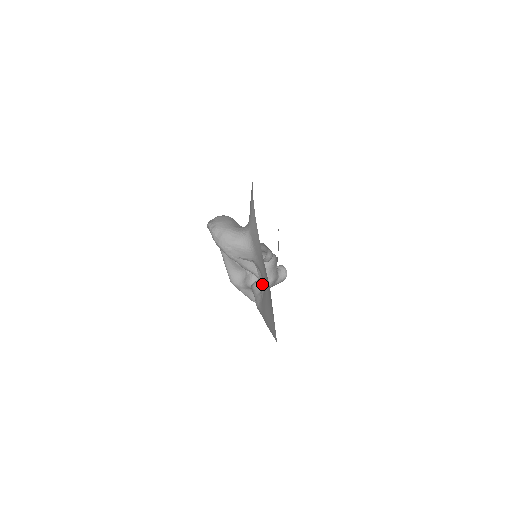
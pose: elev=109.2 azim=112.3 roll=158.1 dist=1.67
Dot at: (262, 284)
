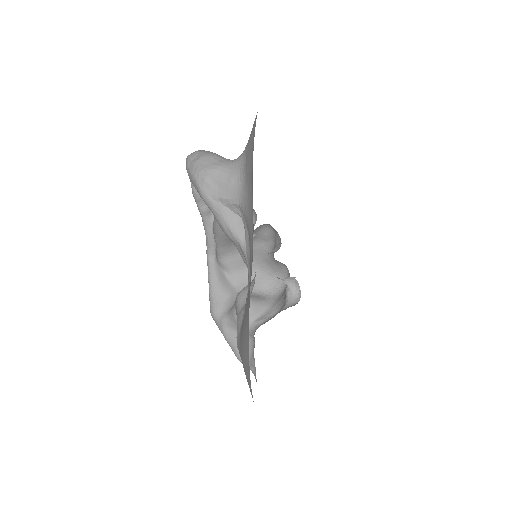
Dot at: (248, 265)
